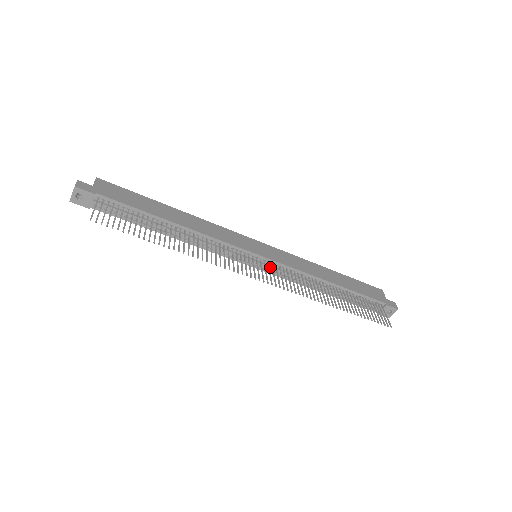
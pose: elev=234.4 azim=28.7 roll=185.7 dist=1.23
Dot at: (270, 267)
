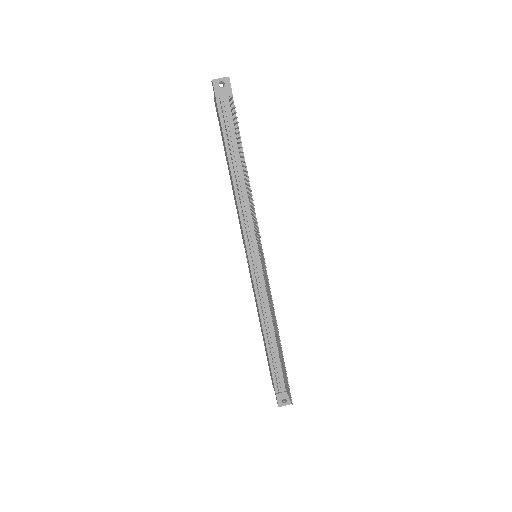
Dot at: (260, 272)
